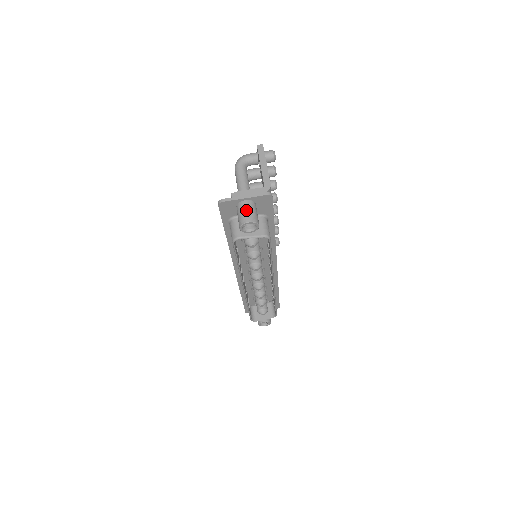
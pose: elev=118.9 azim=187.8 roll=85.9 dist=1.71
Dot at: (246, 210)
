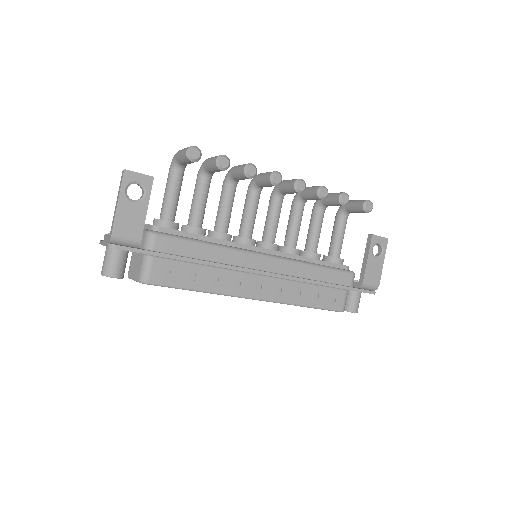
Dot at: (104, 259)
